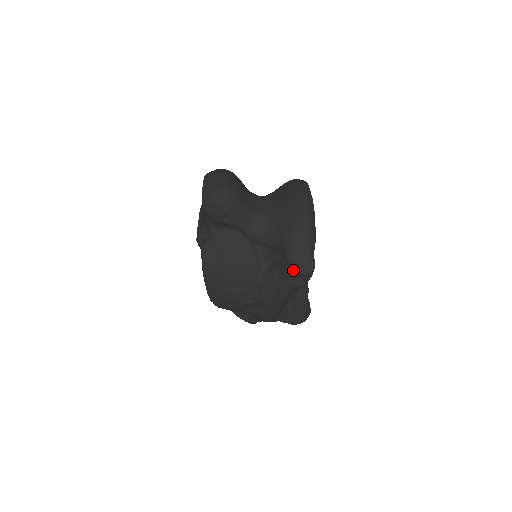
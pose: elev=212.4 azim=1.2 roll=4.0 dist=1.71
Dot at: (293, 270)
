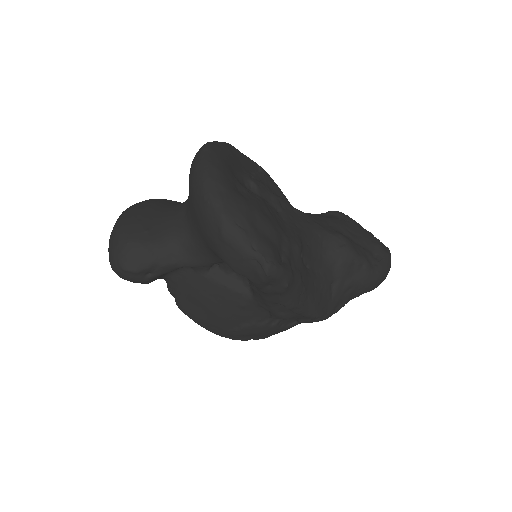
Dot at: (253, 281)
